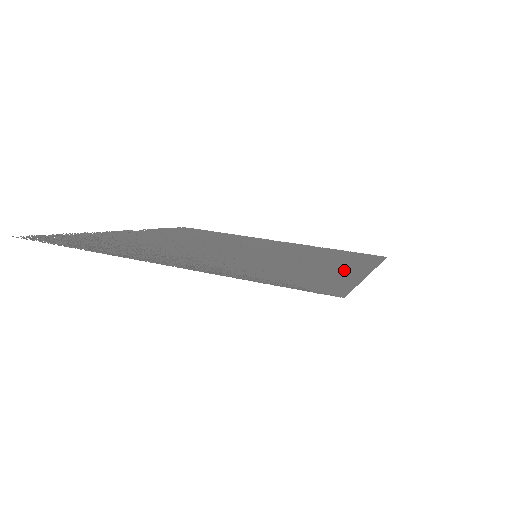
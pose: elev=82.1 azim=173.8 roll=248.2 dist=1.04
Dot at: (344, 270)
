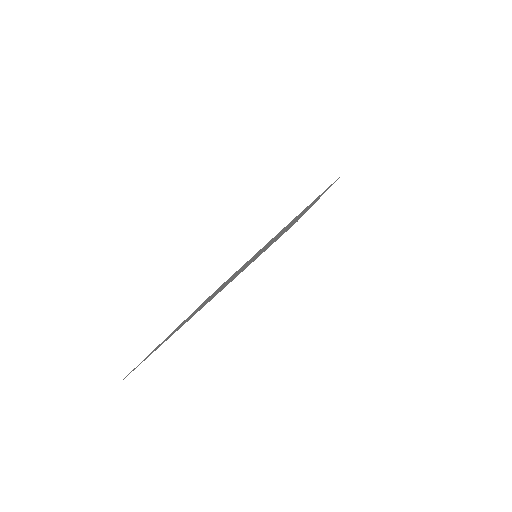
Dot at: occluded
